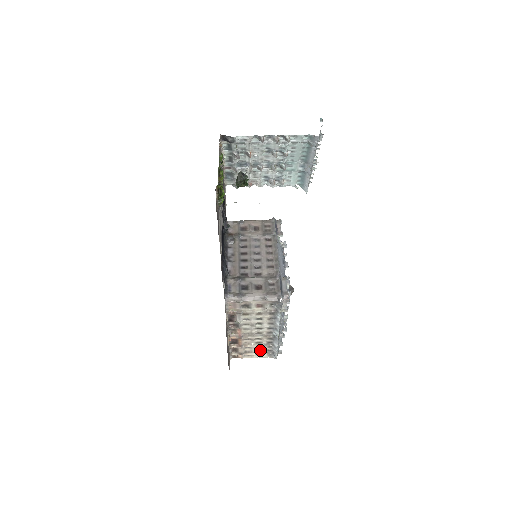
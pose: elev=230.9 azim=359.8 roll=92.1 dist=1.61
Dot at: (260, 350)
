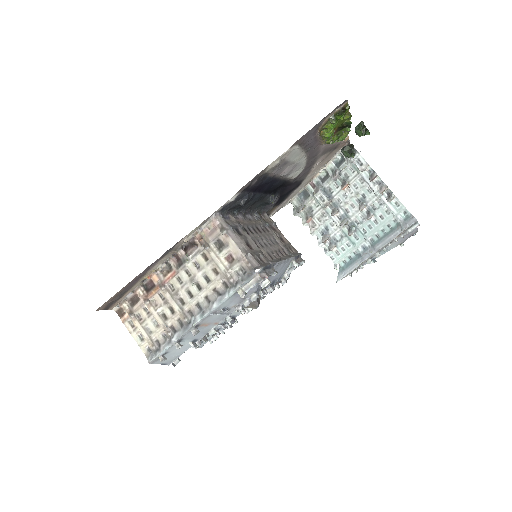
Dot at: (151, 331)
